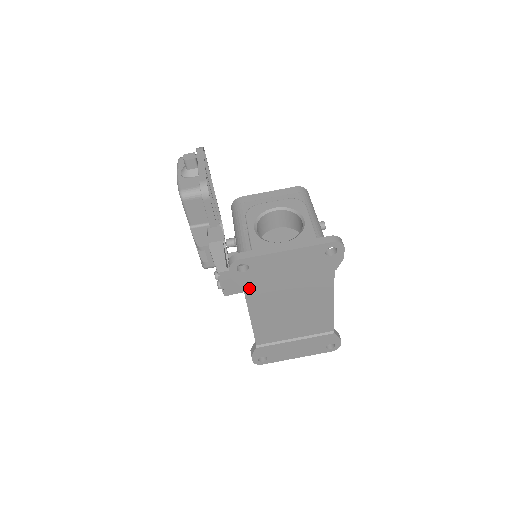
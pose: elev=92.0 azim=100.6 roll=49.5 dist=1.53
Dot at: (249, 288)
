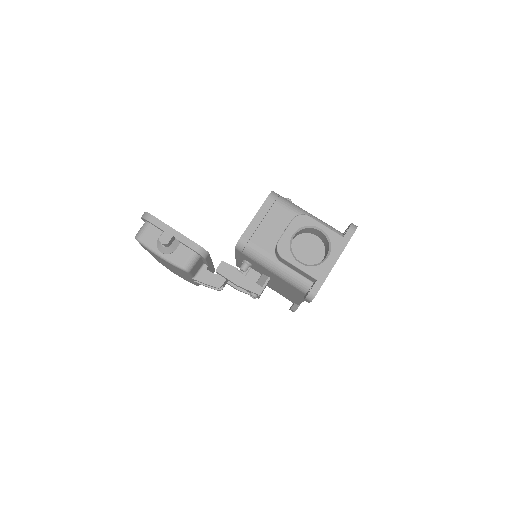
Dot at: occluded
